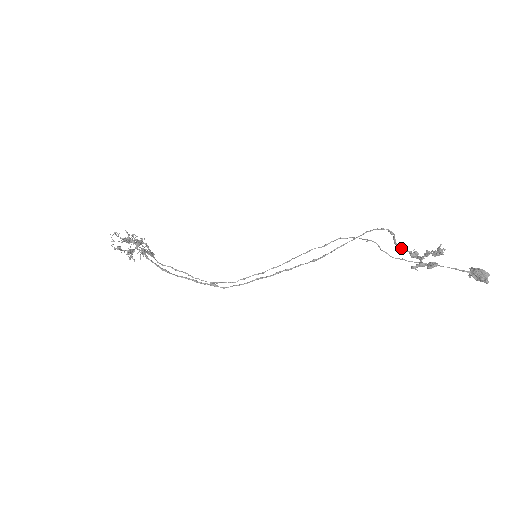
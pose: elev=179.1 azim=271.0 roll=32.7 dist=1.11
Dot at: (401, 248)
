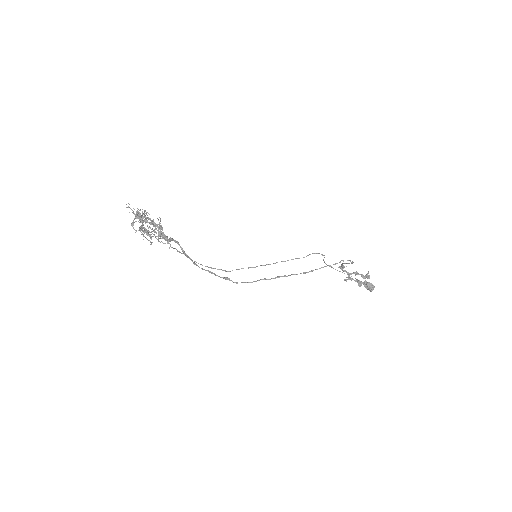
Dot at: (343, 266)
